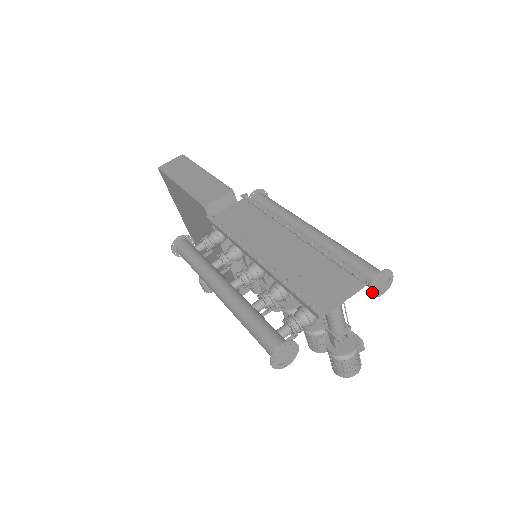
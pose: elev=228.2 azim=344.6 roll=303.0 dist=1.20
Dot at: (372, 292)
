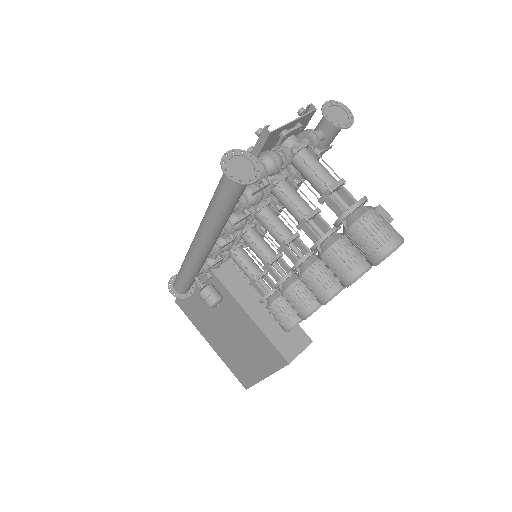
Dot at: (331, 121)
